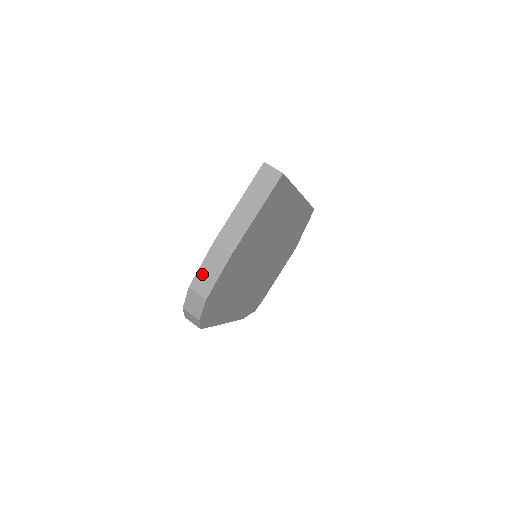
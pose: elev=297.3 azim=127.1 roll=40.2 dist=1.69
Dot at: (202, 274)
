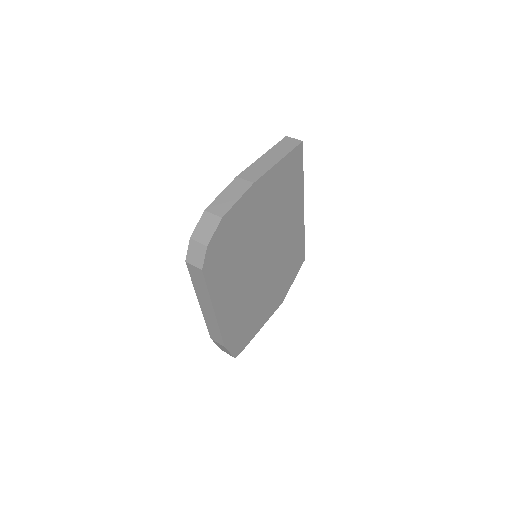
Dot at: (221, 199)
